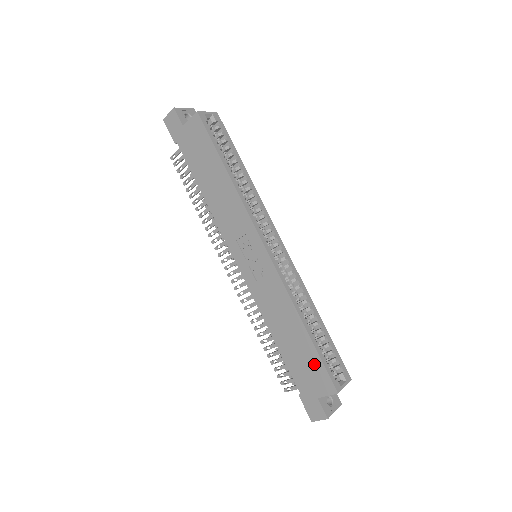
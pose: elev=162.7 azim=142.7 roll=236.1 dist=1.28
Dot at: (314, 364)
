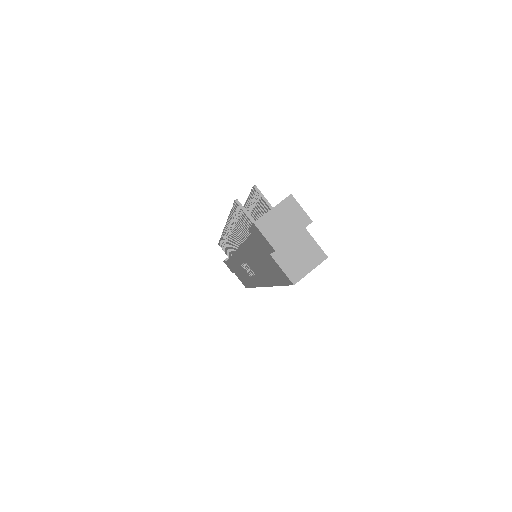
Dot at: (244, 282)
